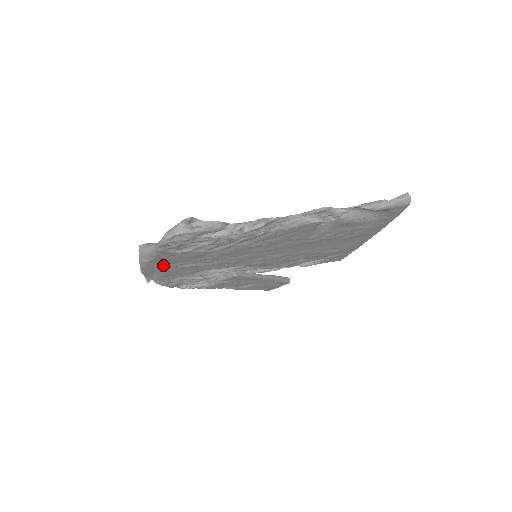
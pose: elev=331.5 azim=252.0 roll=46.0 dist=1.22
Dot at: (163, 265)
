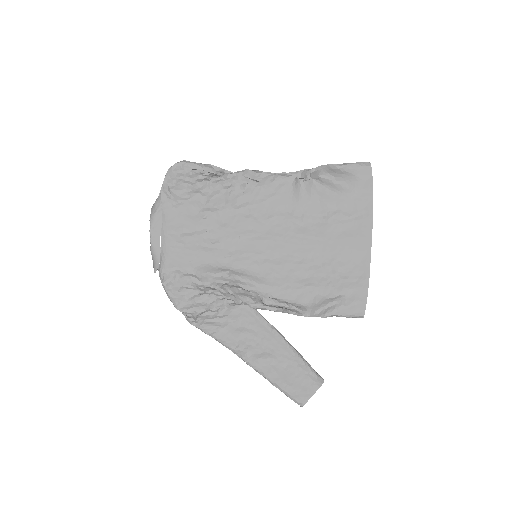
Dot at: (168, 231)
